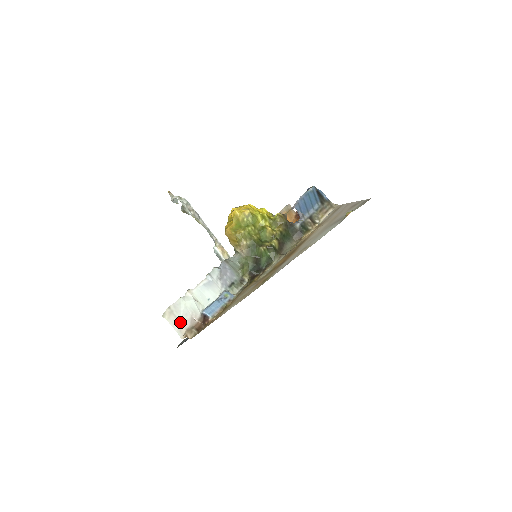
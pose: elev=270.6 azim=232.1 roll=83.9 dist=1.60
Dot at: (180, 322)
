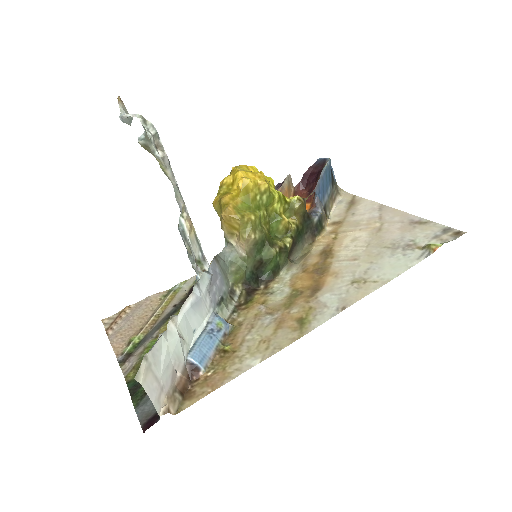
Dot at: (159, 383)
